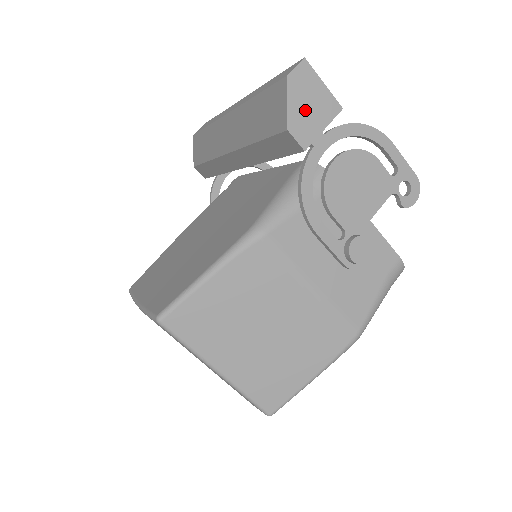
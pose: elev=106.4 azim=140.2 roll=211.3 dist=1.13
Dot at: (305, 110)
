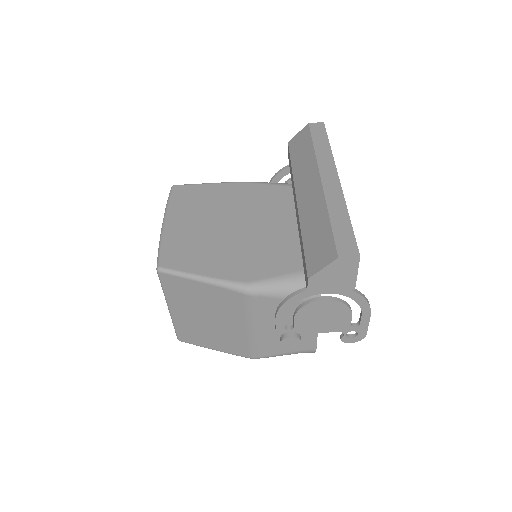
Dot at: (330, 277)
